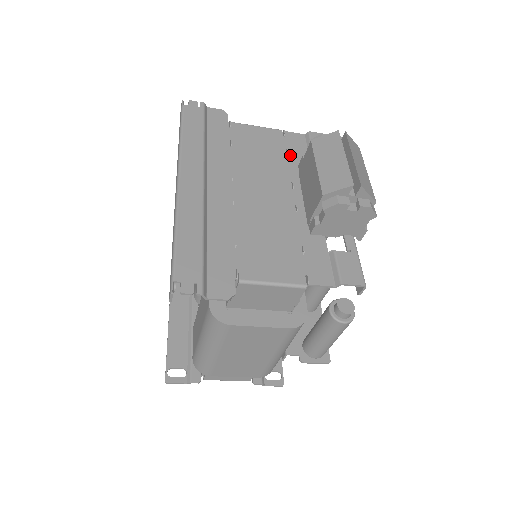
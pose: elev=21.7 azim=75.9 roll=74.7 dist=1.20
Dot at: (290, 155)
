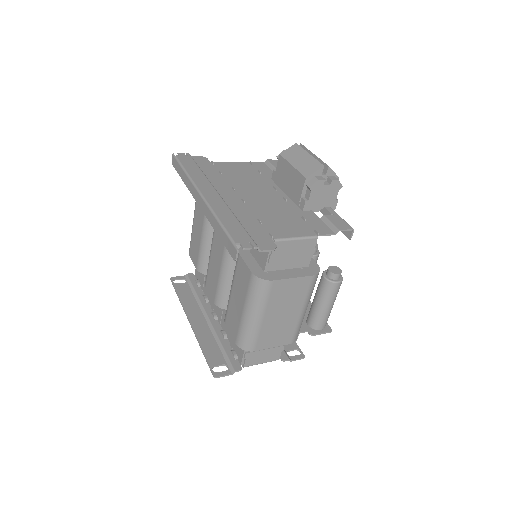
Dot at: (262, 174)
